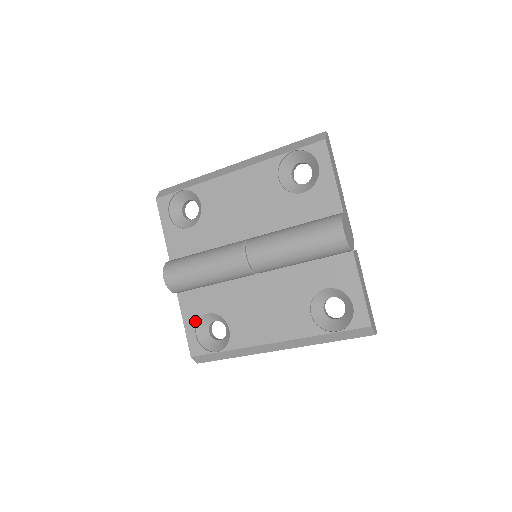
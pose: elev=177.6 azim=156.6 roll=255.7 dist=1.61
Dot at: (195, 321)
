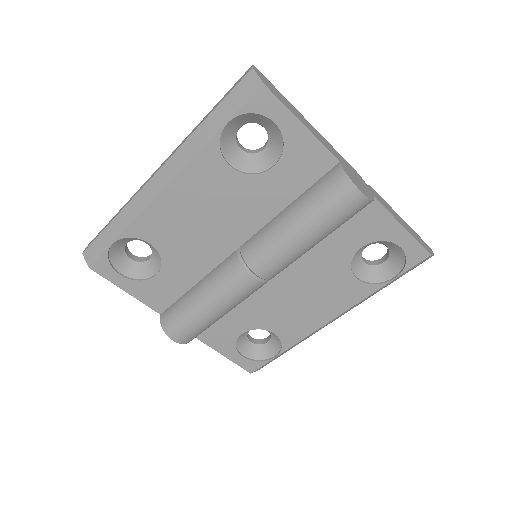
Dot at: (233, 347)
